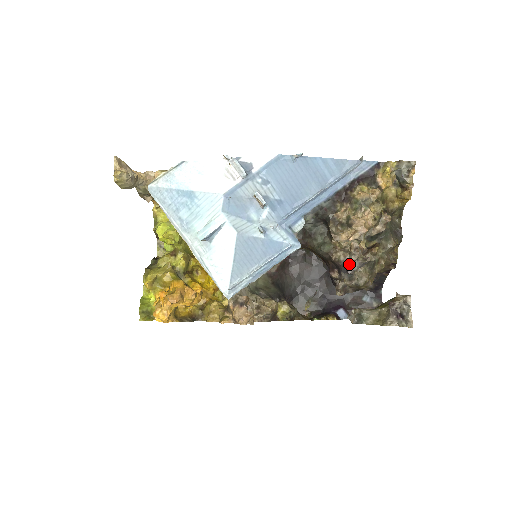
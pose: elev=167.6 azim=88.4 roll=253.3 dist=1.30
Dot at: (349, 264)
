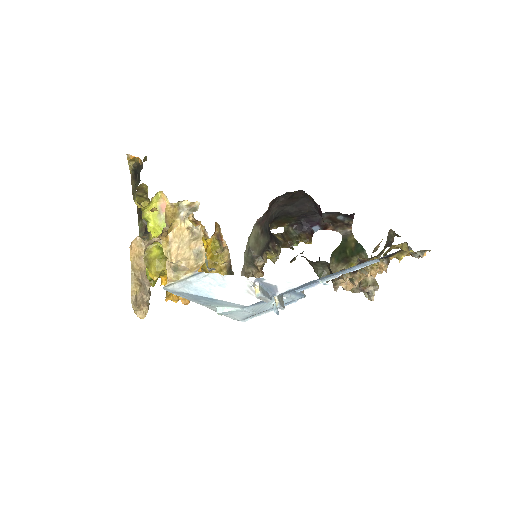
Dot at: occluded
